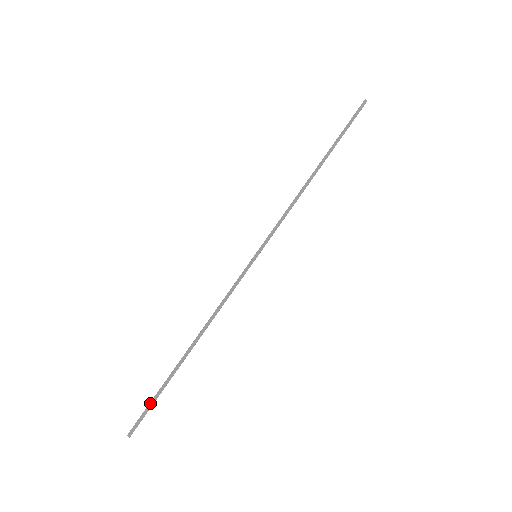
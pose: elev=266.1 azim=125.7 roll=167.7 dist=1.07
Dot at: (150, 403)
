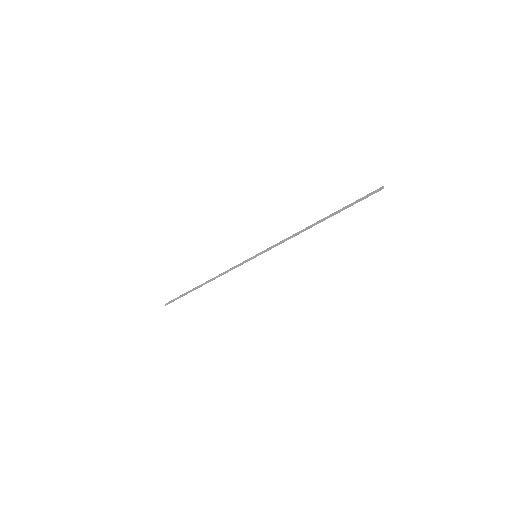
Dot at: (178, 297)
